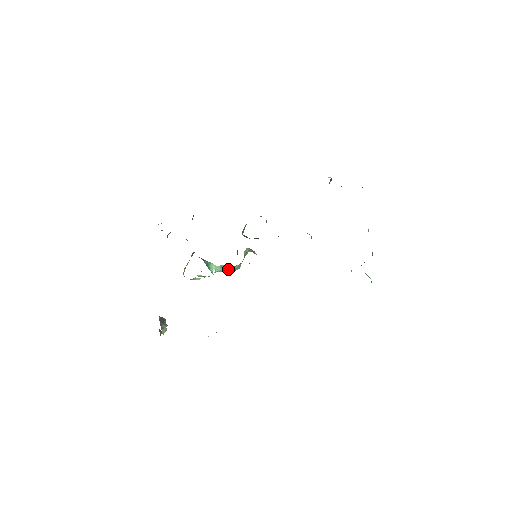
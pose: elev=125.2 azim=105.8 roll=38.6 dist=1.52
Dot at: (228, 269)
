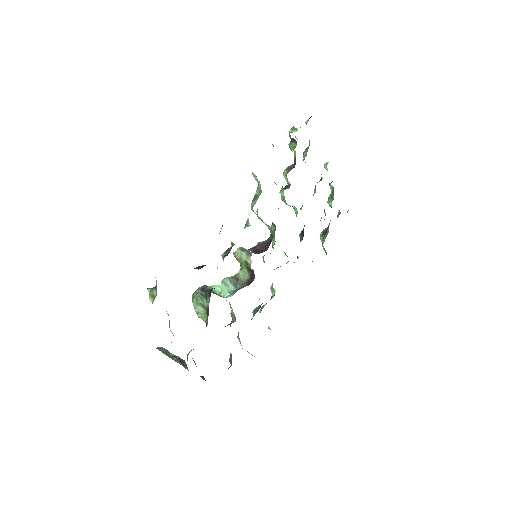
Dot at: (236, 284)
